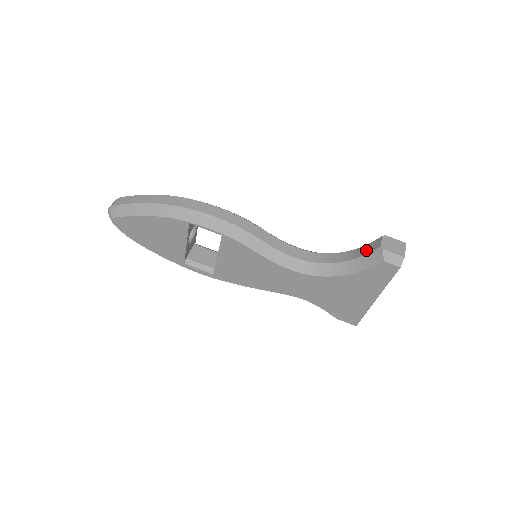
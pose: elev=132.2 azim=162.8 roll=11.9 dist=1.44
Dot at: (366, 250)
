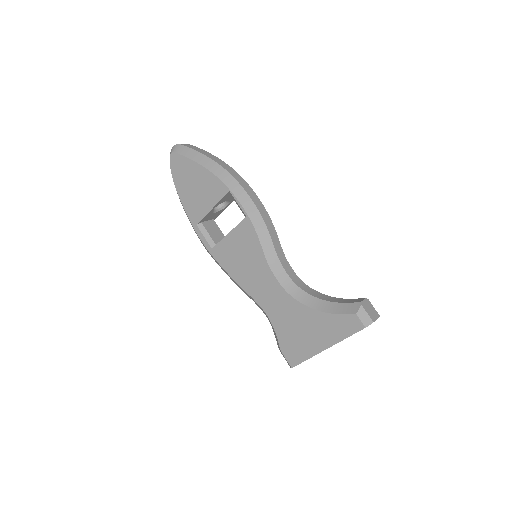
Dot at: (346, 301)
